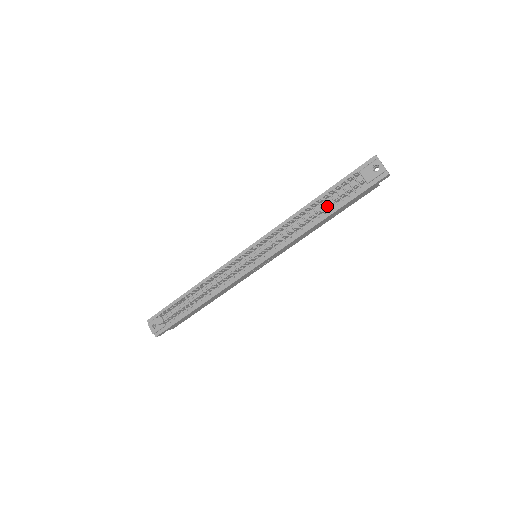
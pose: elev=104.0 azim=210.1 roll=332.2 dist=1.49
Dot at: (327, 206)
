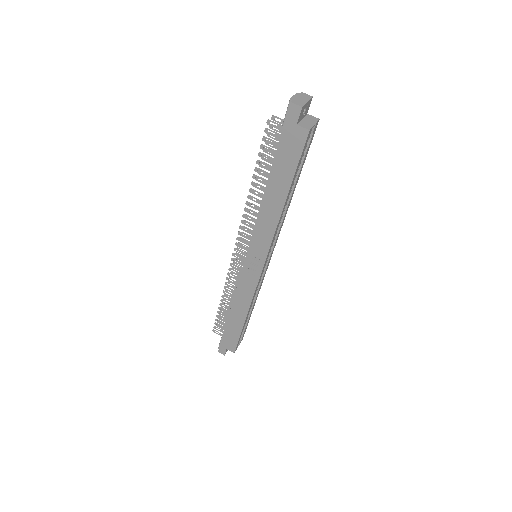
Dot at: occluded
